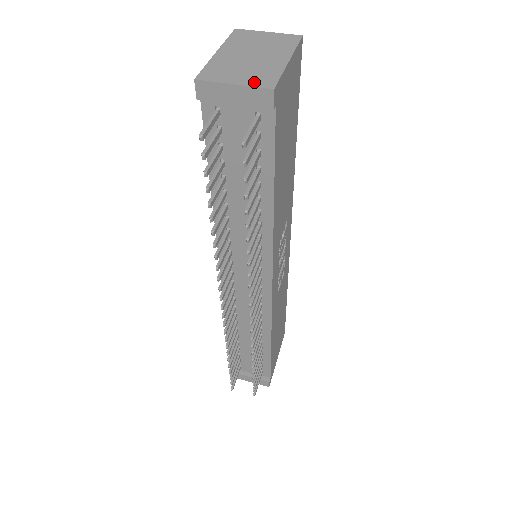
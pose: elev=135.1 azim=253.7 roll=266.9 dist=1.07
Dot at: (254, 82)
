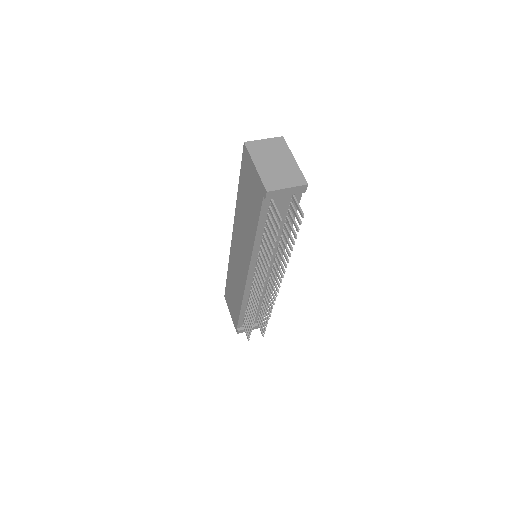
Dot at: (295, 183)
